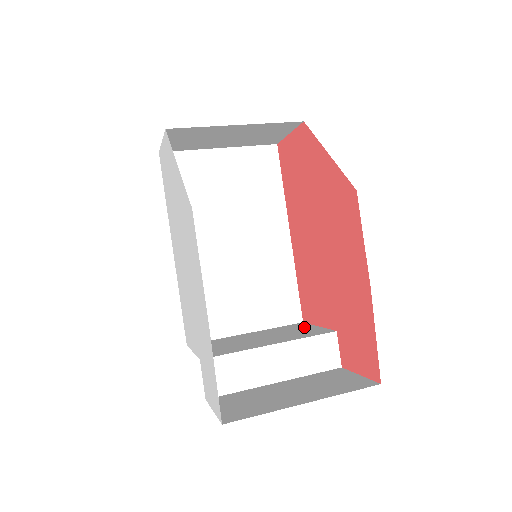
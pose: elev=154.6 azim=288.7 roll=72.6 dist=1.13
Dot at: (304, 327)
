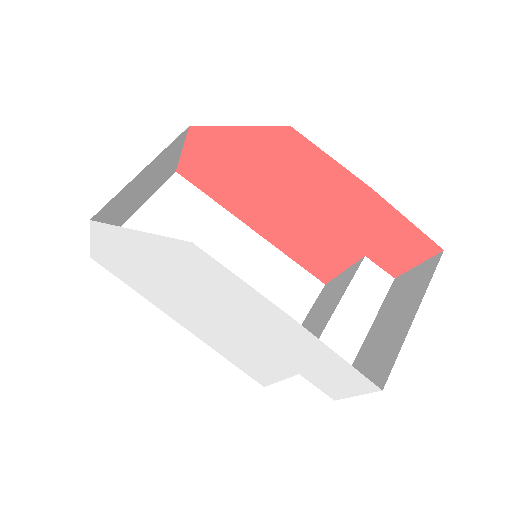
Dot at: (334, 283)
